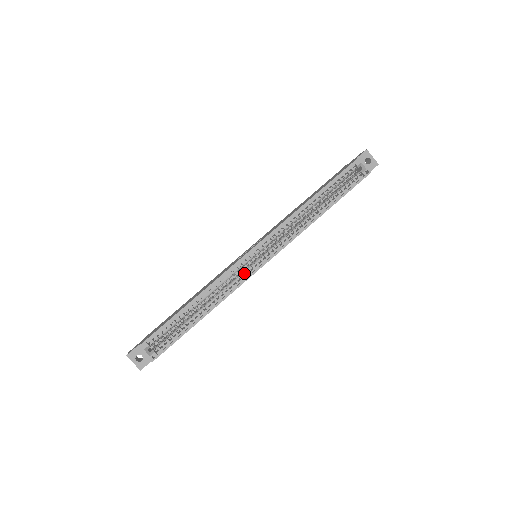
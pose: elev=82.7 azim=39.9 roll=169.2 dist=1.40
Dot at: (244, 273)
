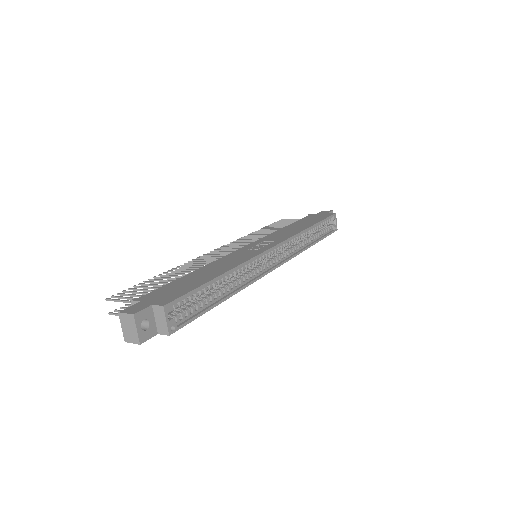
Dot at: (262, 267)
